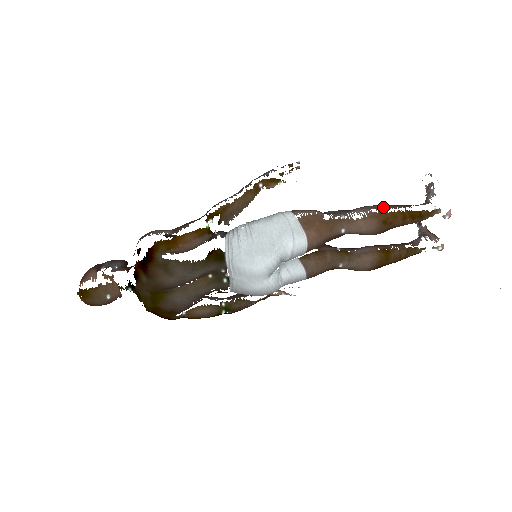
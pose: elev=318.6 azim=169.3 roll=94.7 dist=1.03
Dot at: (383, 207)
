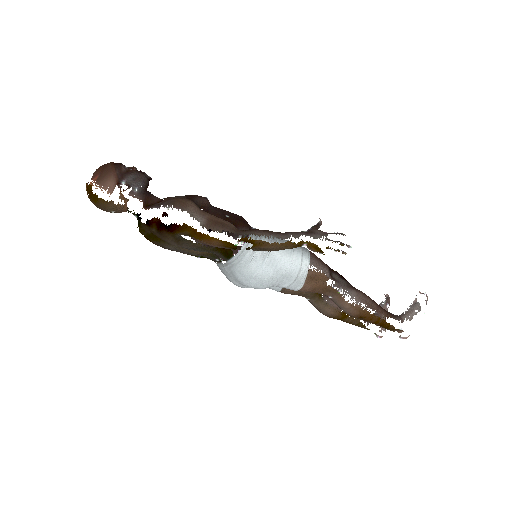
Dot at: (372, 306)
